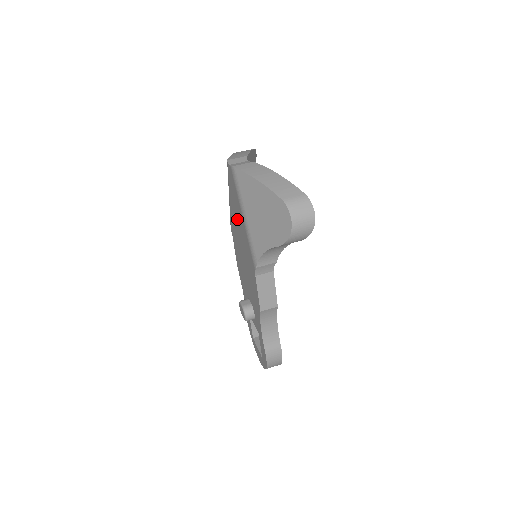
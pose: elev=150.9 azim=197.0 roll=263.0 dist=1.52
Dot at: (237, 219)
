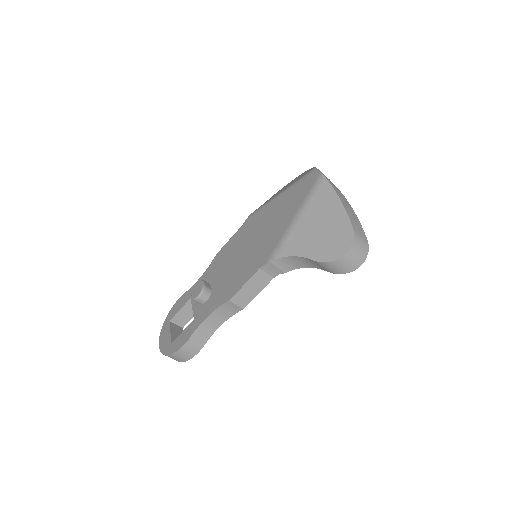
Dot at: (277, 215)
